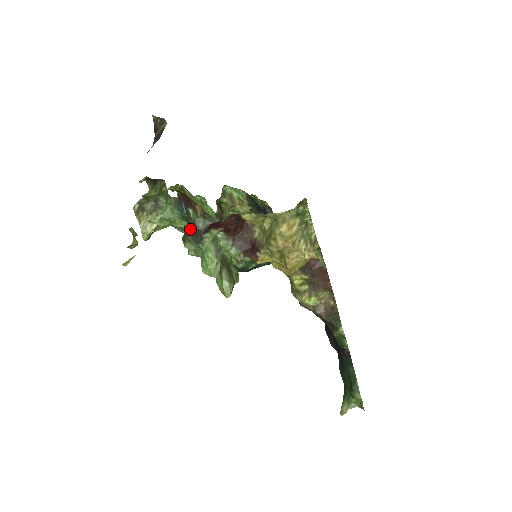
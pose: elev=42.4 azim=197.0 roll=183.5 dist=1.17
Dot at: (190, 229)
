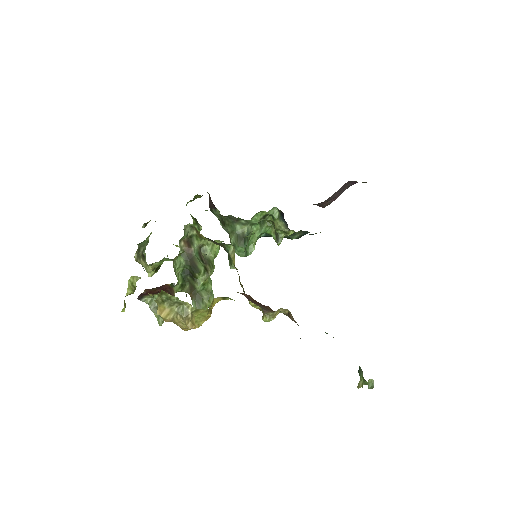
Dot at: occluded
